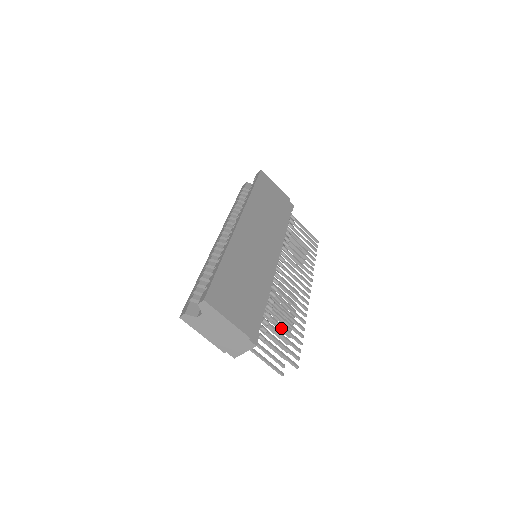
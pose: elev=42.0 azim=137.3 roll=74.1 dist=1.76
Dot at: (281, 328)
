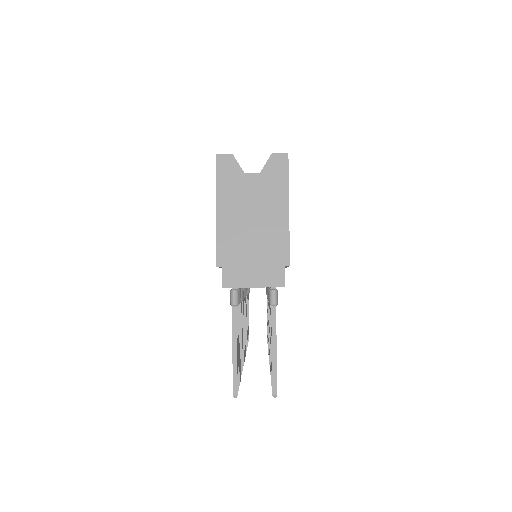
Dot at: occluded
